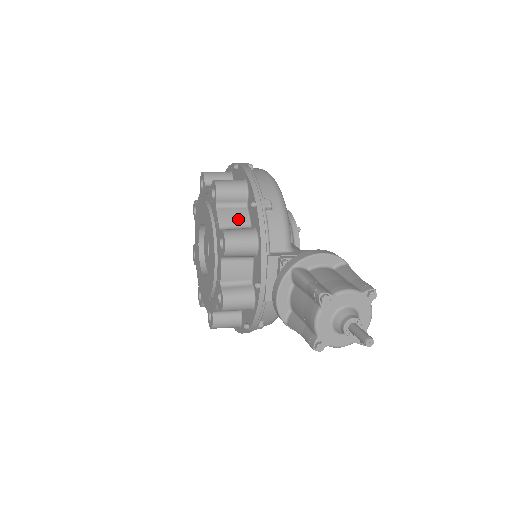
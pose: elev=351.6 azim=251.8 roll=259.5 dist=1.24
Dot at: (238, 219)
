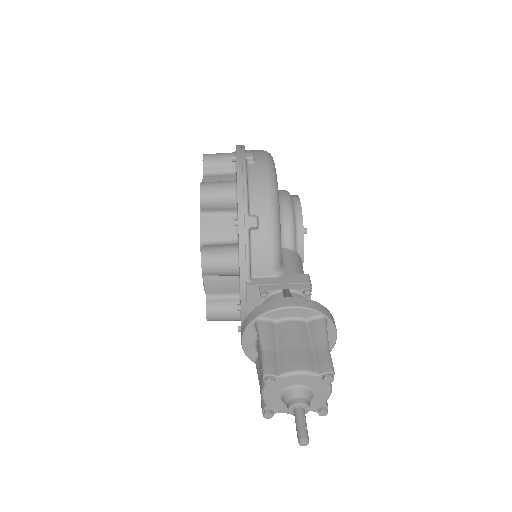
Dot at: (224, 231)
